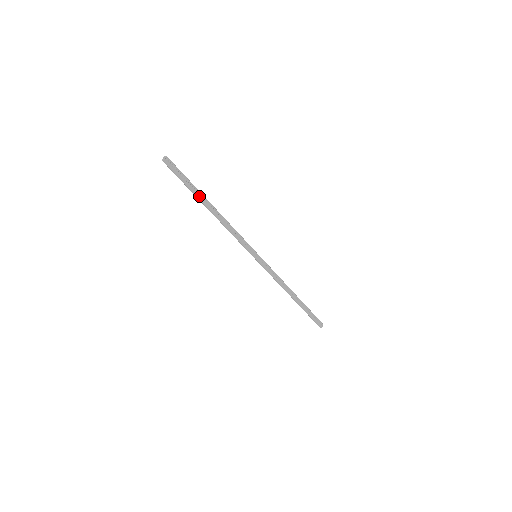
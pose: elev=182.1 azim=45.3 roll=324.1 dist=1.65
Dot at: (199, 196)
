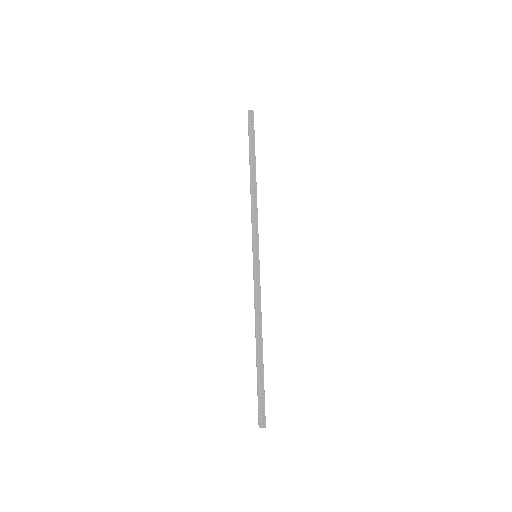
Dot at: (252, 156)
